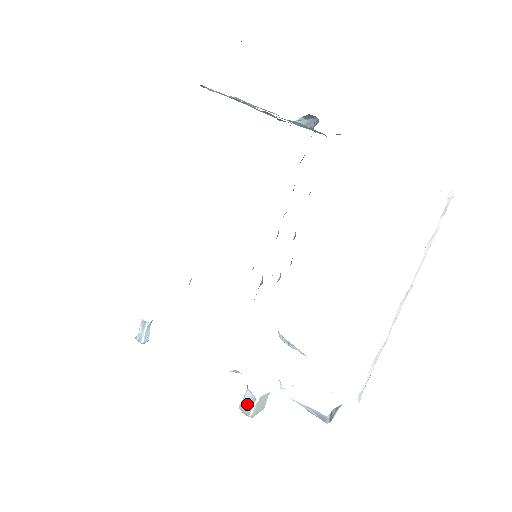
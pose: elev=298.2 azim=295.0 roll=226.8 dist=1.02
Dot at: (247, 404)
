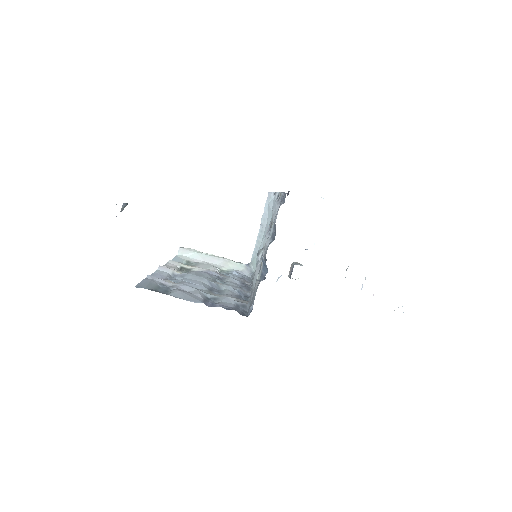
Dot at: occluded
